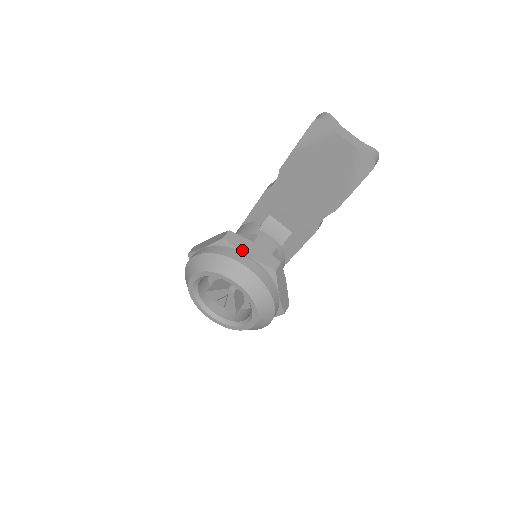
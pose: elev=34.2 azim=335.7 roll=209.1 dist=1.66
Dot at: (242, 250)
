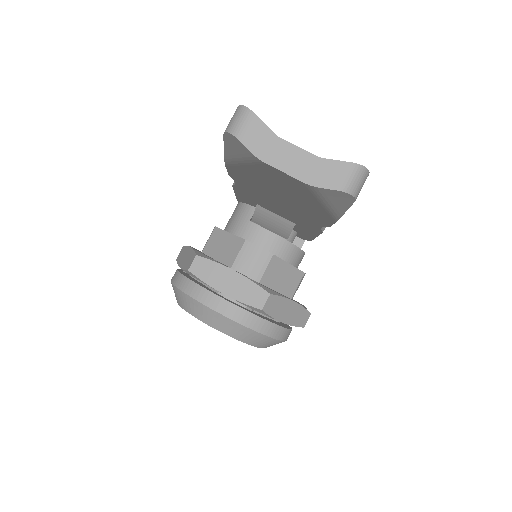
Dot at: (214, 286)
